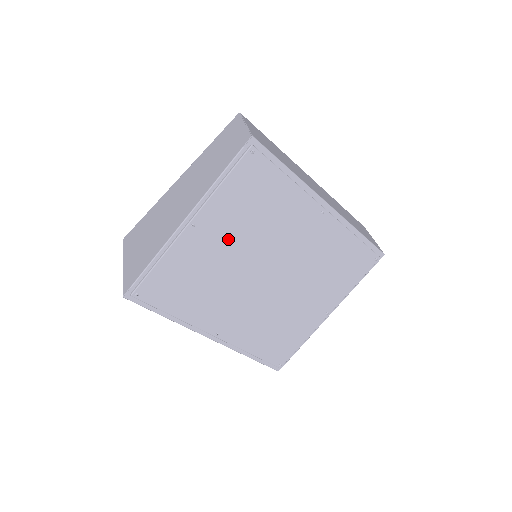
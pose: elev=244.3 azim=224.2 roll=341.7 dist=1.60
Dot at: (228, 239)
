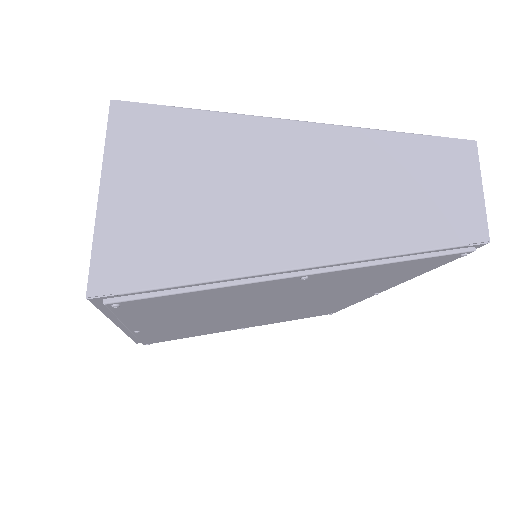
Dot at: (299, 290)
